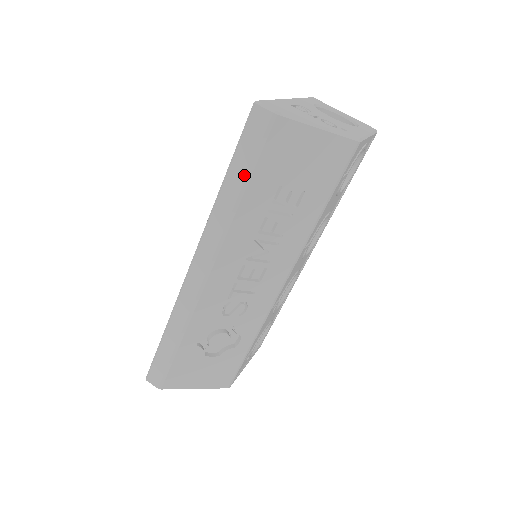
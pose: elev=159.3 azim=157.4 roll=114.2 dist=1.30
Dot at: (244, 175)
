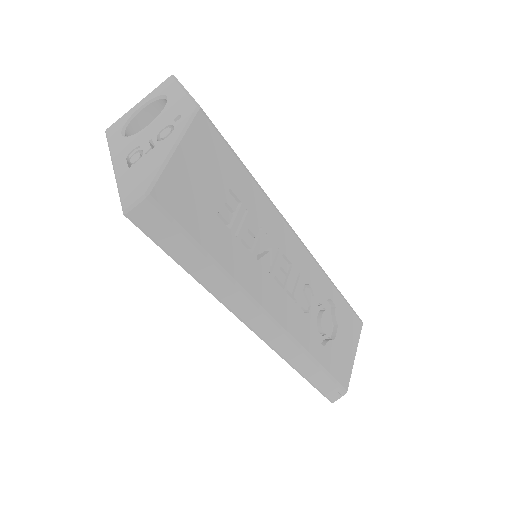
Dot at: (196, 252)
